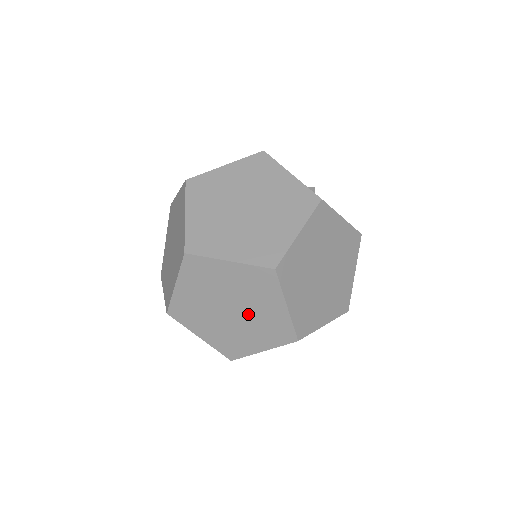
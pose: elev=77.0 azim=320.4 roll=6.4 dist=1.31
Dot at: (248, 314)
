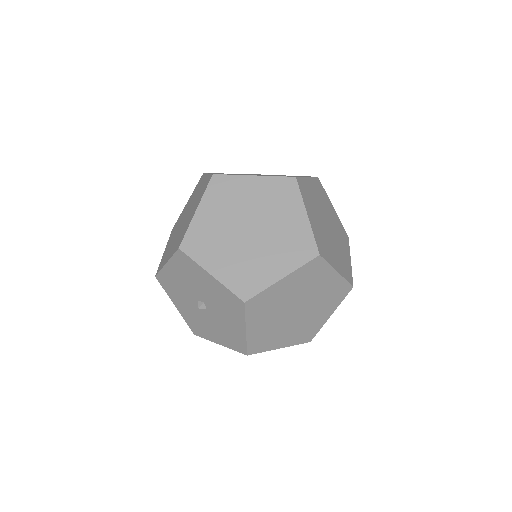
Dot at: (191, 207)
